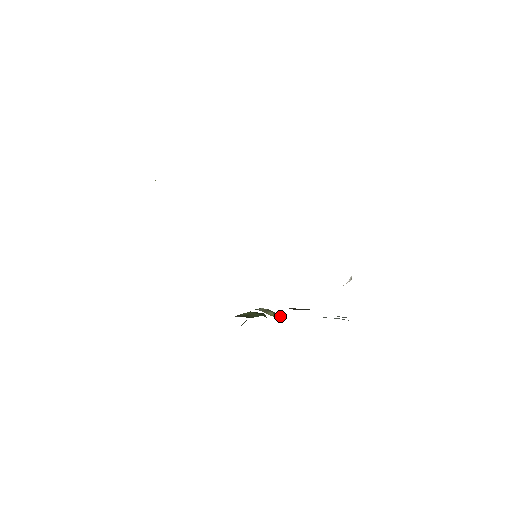
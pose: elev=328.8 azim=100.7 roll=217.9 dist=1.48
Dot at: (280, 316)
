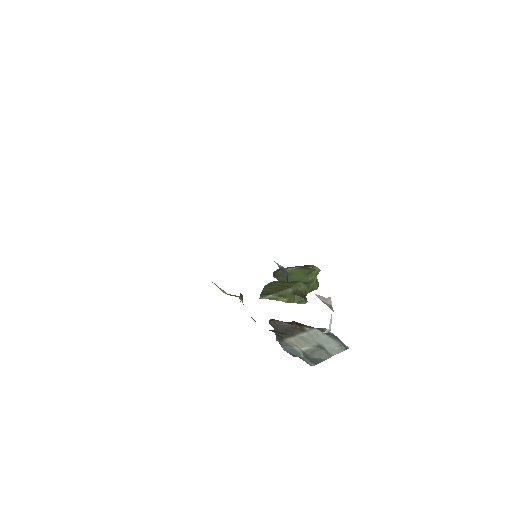
Dot at: (300, 299)
